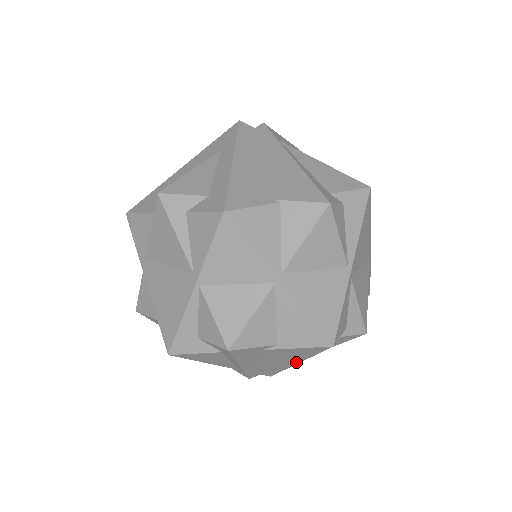
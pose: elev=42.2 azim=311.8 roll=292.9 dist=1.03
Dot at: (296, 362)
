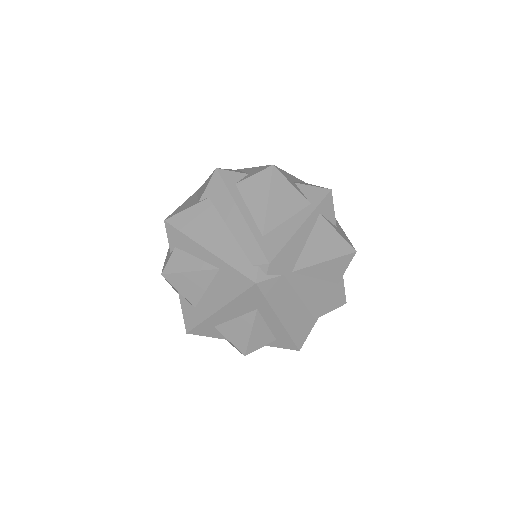
Dot at: occluded
